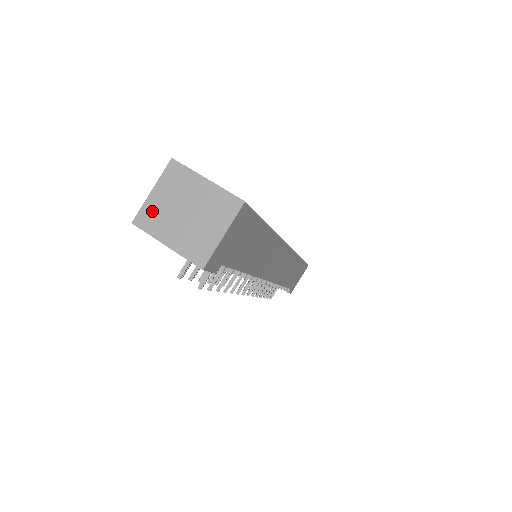
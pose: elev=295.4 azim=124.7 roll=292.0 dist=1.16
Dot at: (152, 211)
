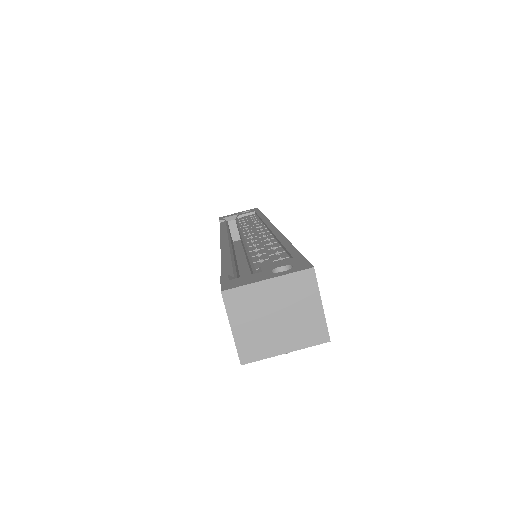
Dot at: (248, 342)
